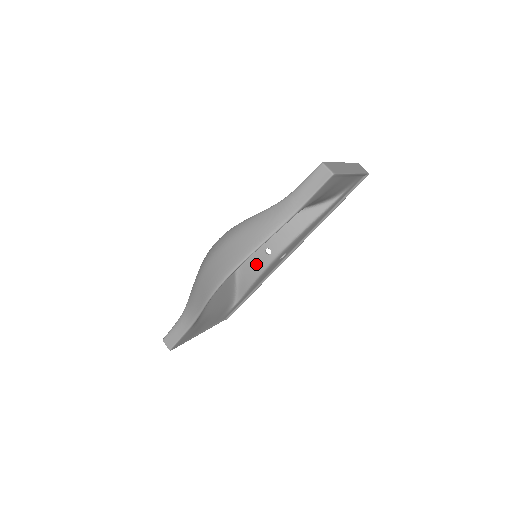
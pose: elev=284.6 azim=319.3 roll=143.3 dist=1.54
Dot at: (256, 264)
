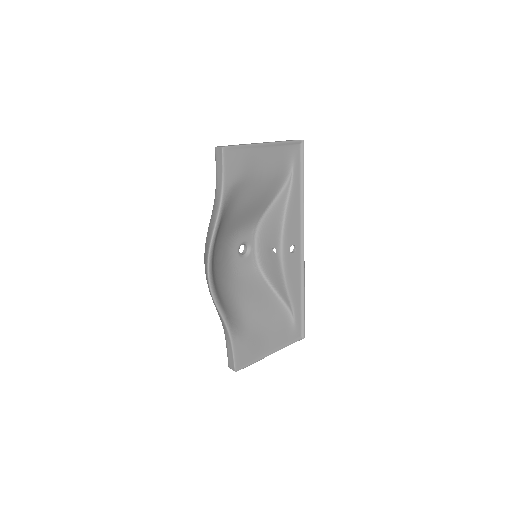
Dot at: (275, 268)
